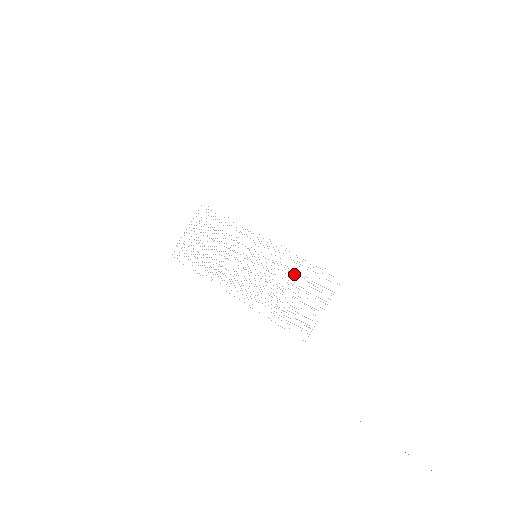
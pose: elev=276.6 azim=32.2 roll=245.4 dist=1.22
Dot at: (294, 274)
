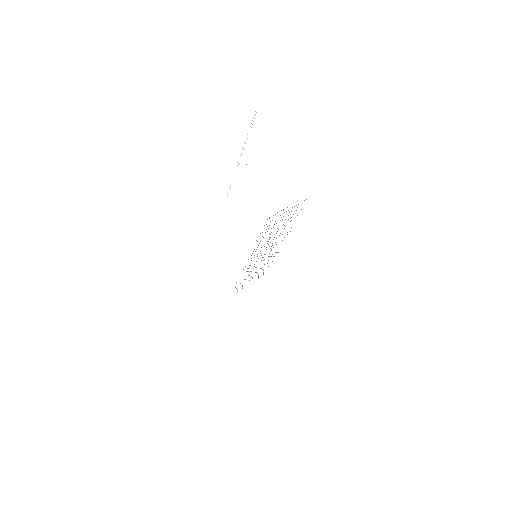
Dot at: occluded
